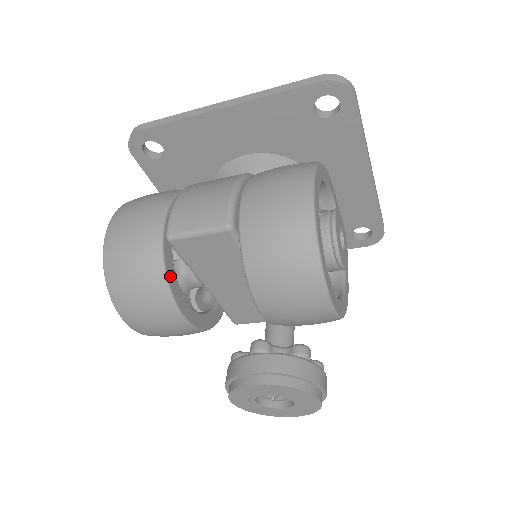
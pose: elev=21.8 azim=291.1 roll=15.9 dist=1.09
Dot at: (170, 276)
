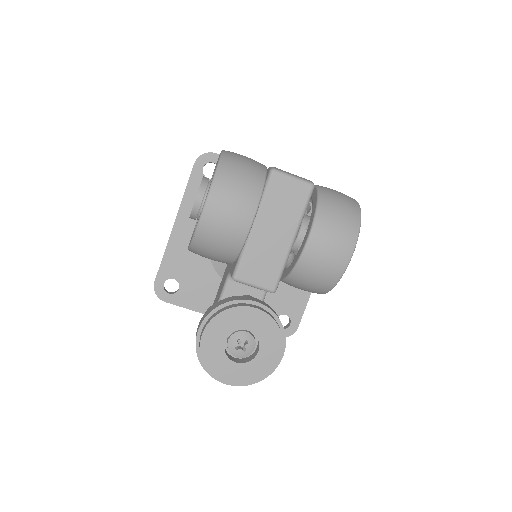
Dot at: occluded
